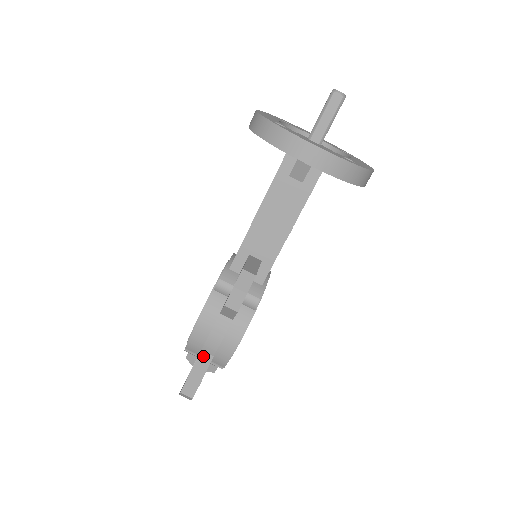
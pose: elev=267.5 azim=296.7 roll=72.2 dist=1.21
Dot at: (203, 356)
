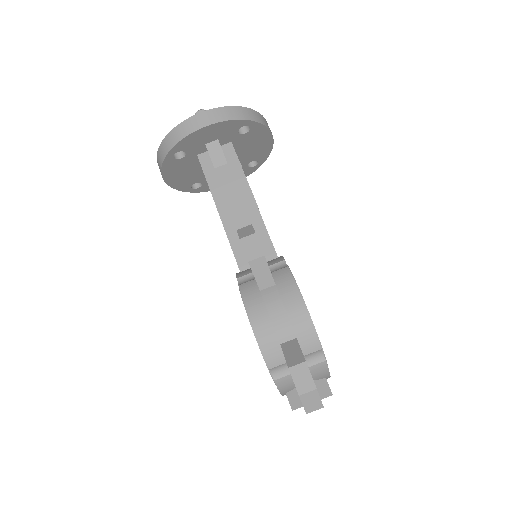
Dot at: (286, 346)
